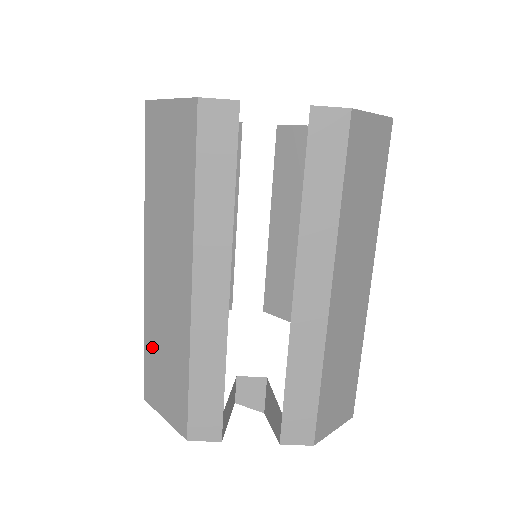
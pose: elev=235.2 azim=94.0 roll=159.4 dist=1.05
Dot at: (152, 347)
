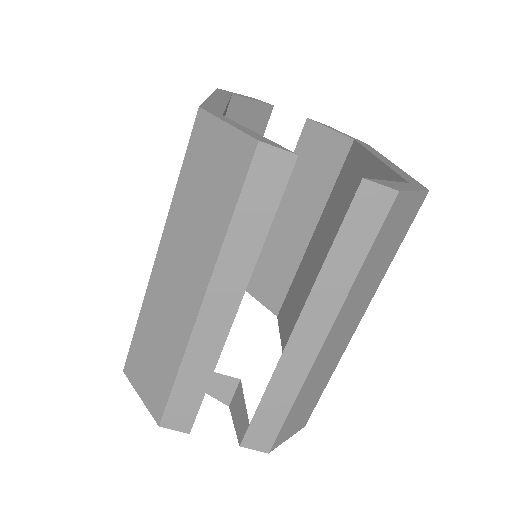
Dot at: (144, 333)
